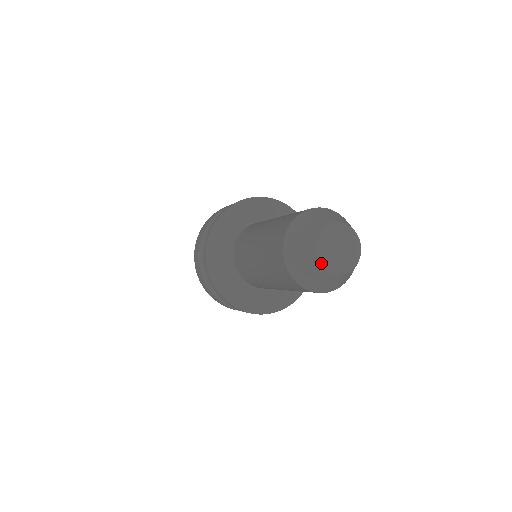
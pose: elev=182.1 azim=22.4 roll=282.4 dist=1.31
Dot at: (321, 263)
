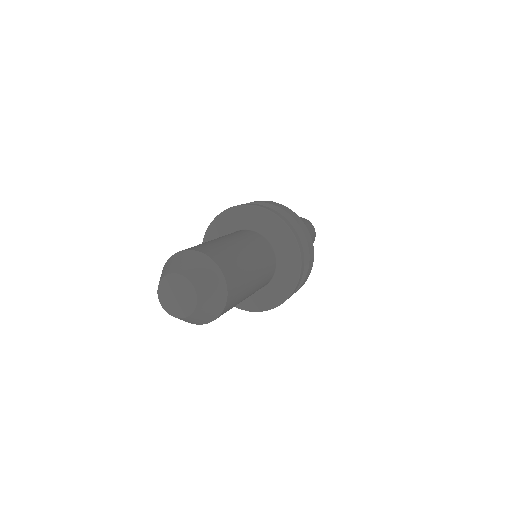
Dot at: (159, 286)
